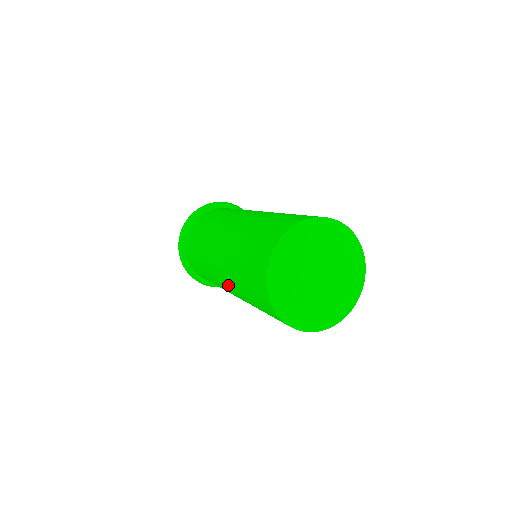
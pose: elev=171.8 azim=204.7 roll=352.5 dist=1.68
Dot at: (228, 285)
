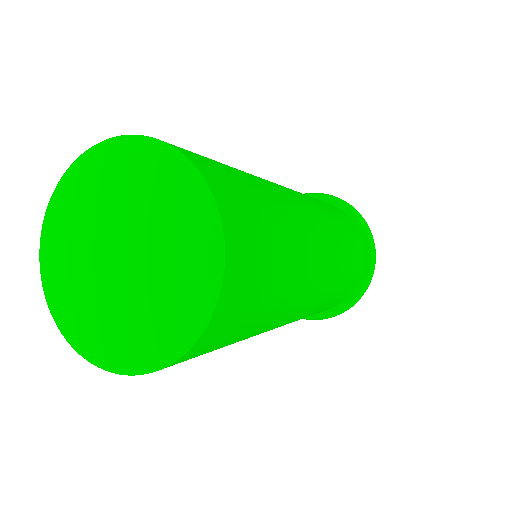
Dot at: occluded
